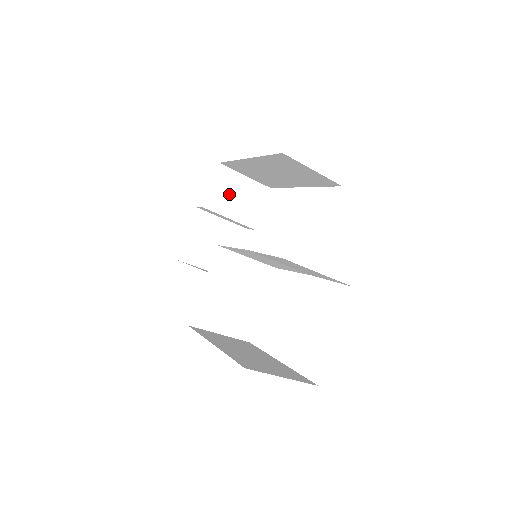
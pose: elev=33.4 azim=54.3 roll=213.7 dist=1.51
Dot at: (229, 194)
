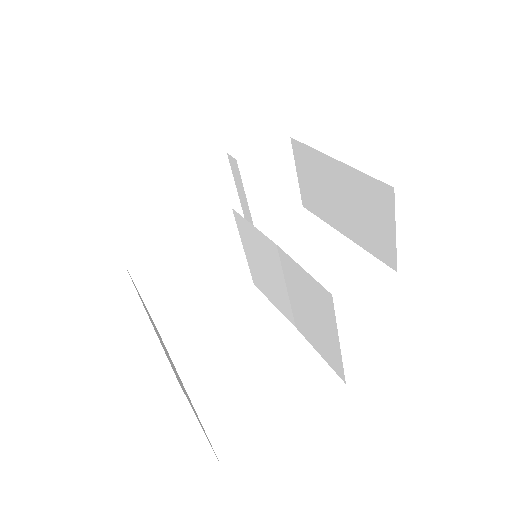
Dot at: (268, 173)
